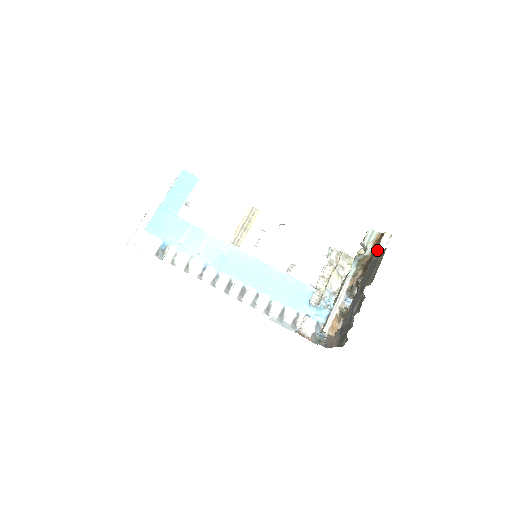
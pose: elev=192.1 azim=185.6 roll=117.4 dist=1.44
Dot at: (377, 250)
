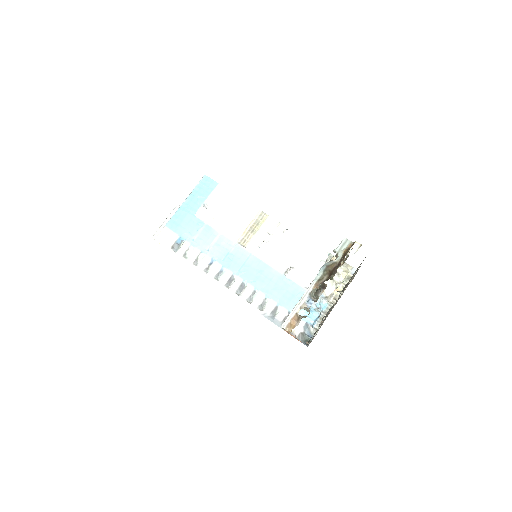
Dot at: (344, 258)
